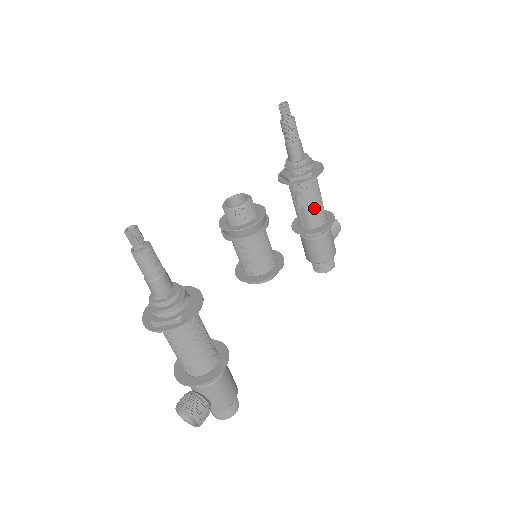
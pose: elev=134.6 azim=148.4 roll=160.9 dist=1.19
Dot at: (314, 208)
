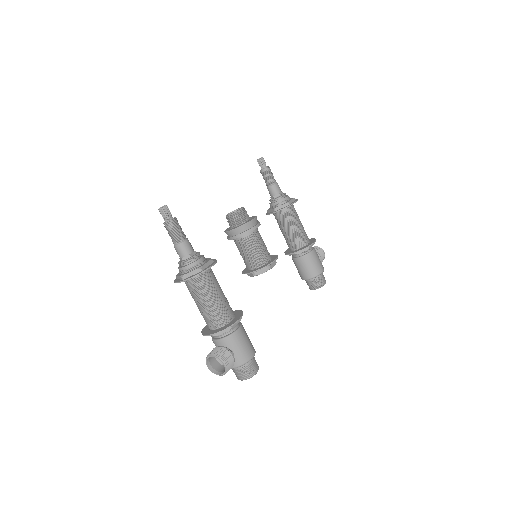
Dot at: (297, 231)
